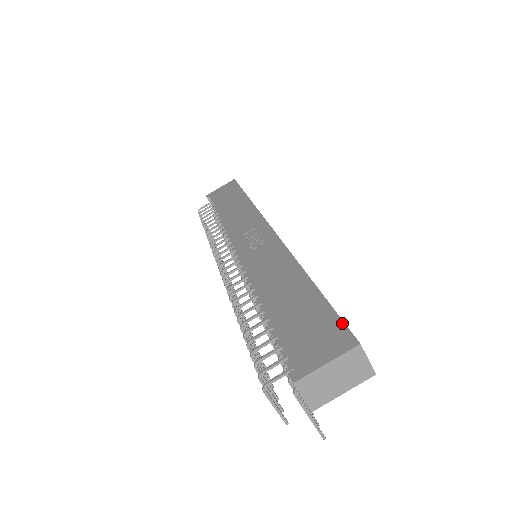
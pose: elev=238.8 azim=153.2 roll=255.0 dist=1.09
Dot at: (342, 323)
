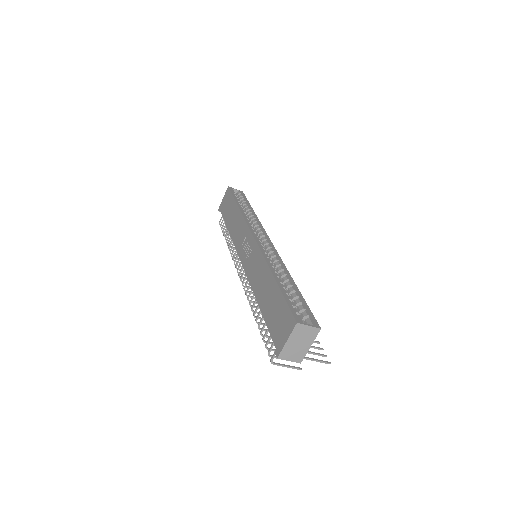
Dot at: (289, 310)
